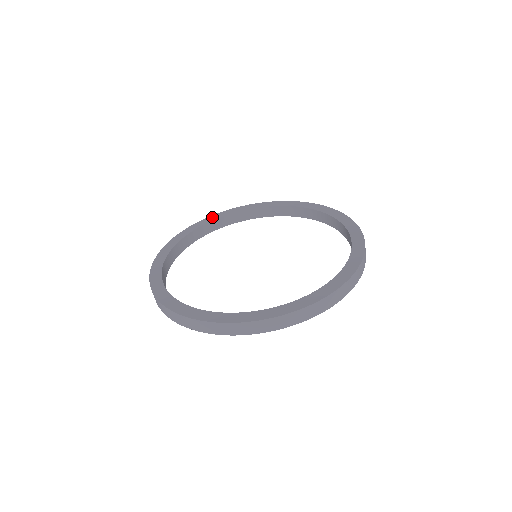
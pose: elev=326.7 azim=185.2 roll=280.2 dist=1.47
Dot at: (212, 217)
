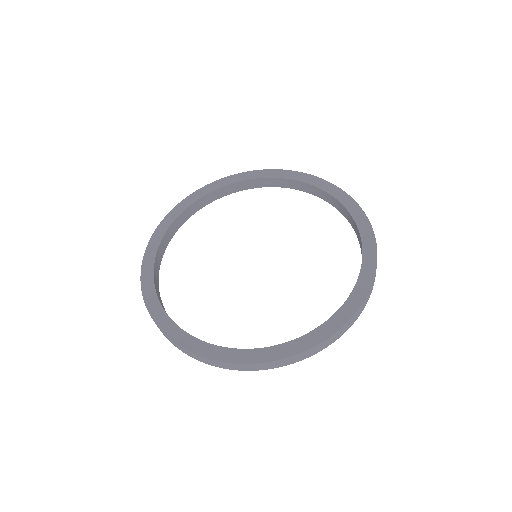
Dot at: (147, 263)
